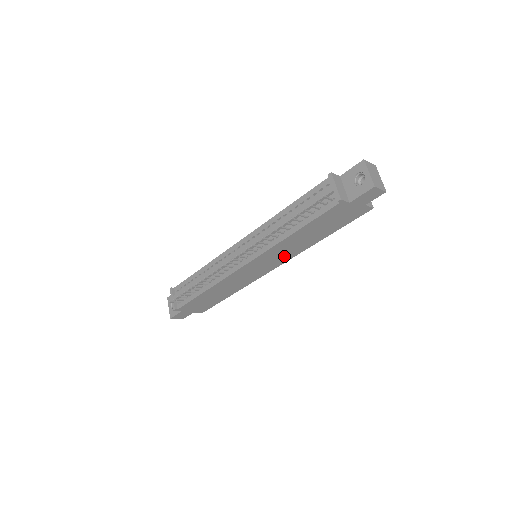
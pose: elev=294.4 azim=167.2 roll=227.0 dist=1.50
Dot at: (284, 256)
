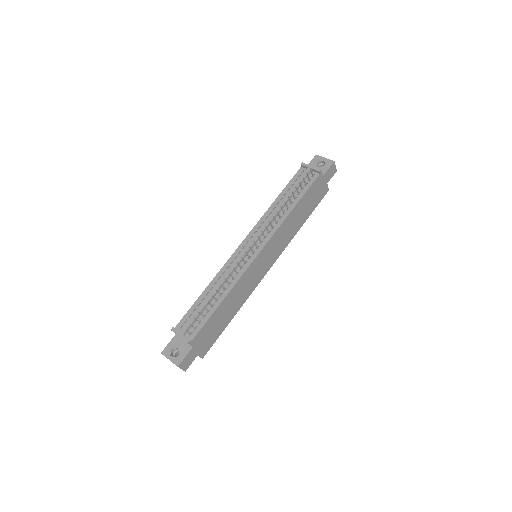
Dot at: (280, 246)
